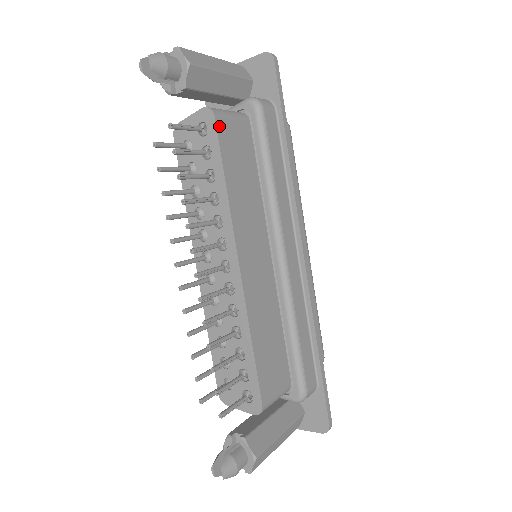
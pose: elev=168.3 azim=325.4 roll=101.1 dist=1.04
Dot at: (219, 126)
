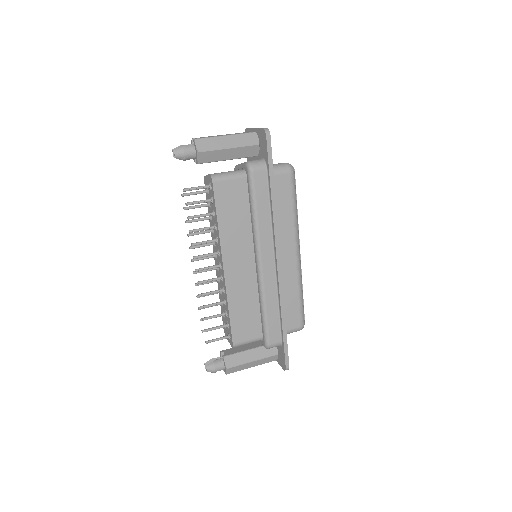
Dot at: (216, 187)
